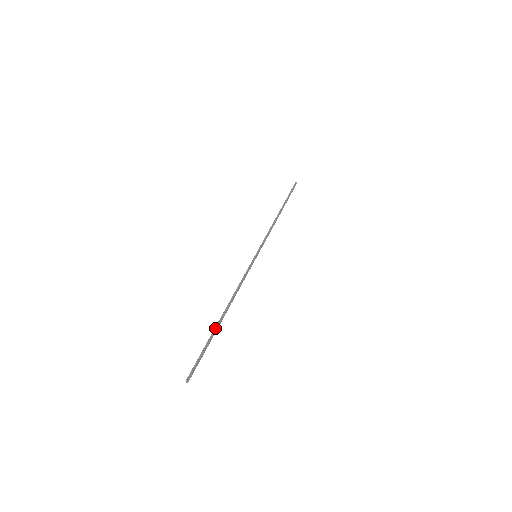
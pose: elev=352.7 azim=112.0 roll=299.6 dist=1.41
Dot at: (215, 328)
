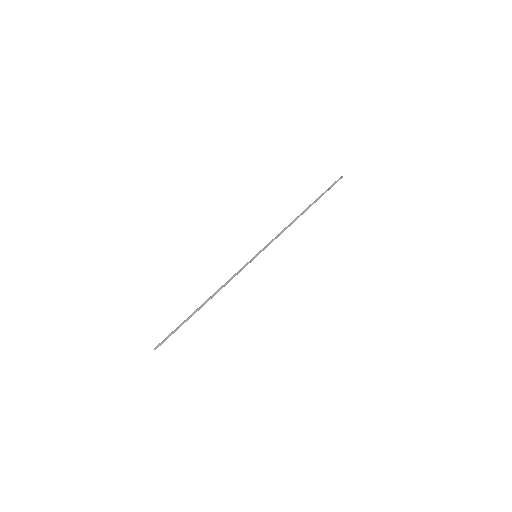
Dot at: (191, 314)
